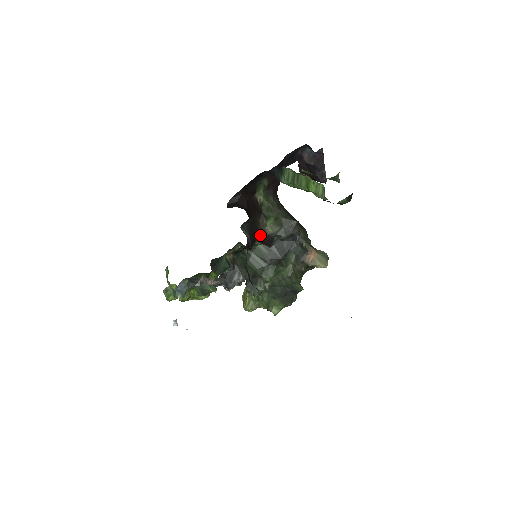
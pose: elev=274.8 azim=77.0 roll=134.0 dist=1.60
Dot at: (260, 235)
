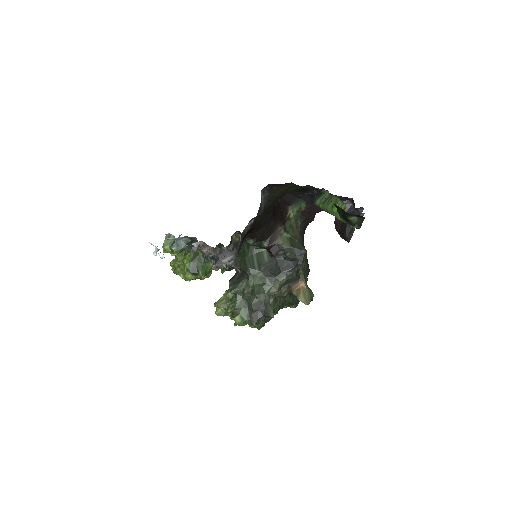
Dot at: (271, 238)
